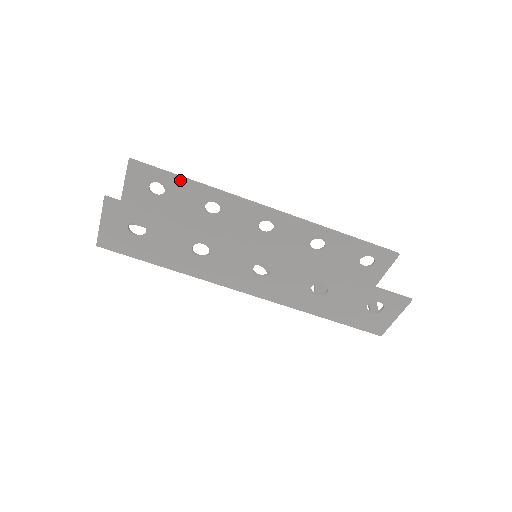
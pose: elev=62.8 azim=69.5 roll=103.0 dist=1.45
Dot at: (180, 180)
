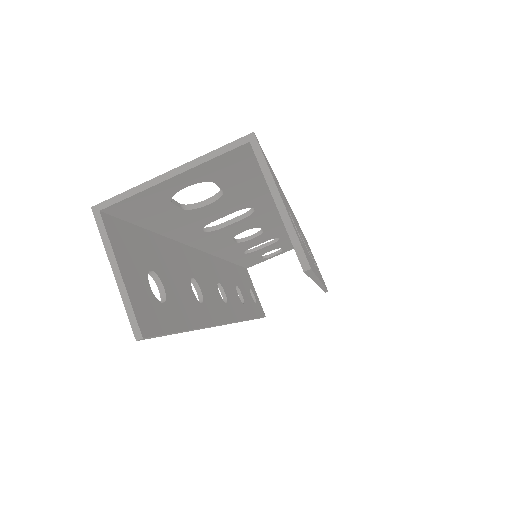
Dot at: occluded
